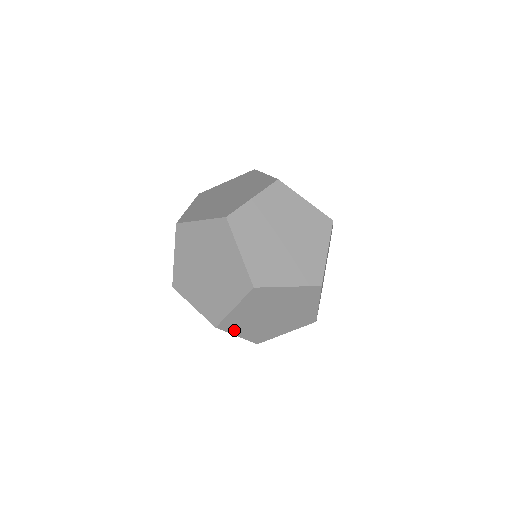
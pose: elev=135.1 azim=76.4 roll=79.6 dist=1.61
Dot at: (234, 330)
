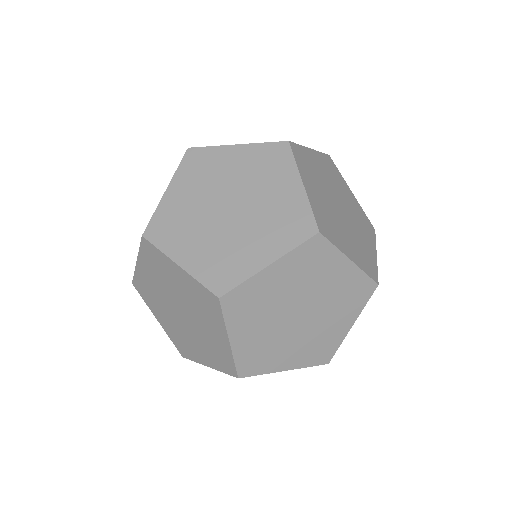
Dot at: occluded
